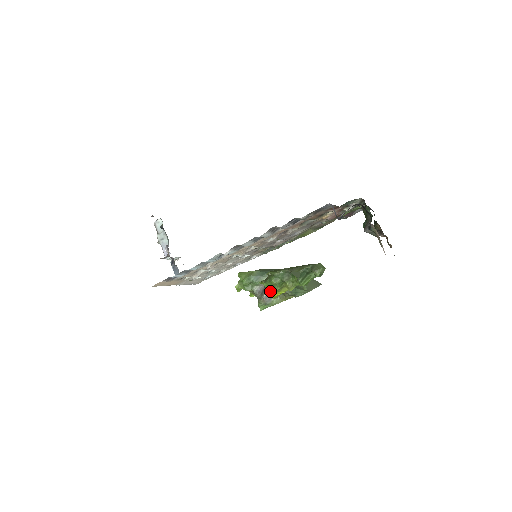
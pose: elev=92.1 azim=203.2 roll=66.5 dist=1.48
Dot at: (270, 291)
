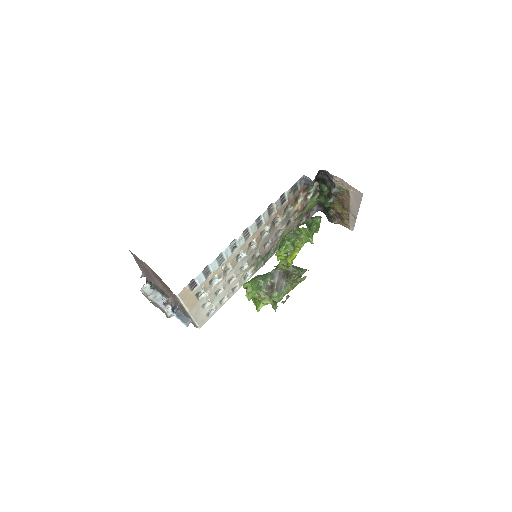
Dot at: (278, 284)
